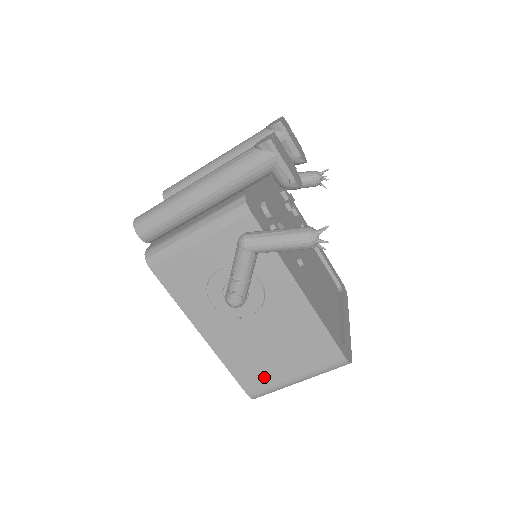
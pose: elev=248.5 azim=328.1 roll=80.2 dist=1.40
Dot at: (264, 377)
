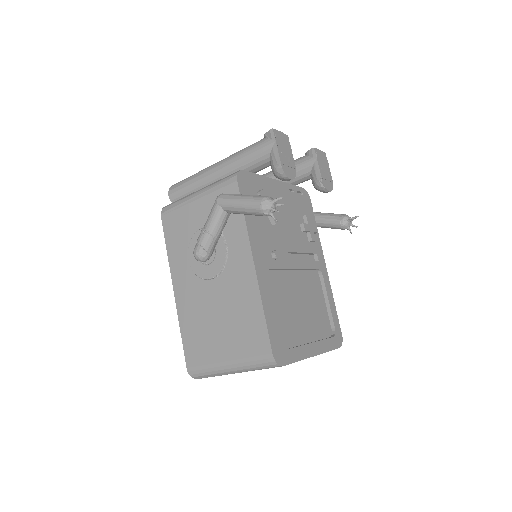
Dot at: (204, 351)
